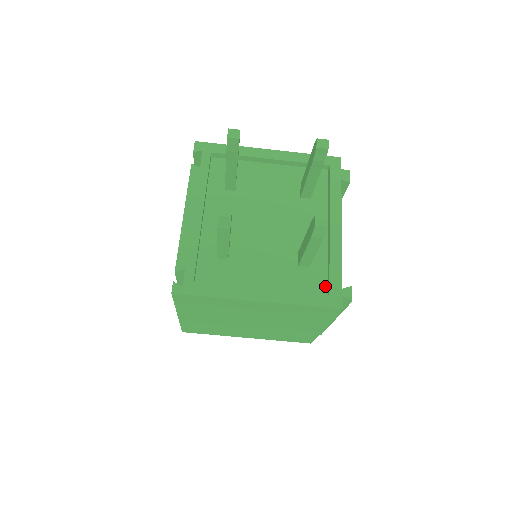
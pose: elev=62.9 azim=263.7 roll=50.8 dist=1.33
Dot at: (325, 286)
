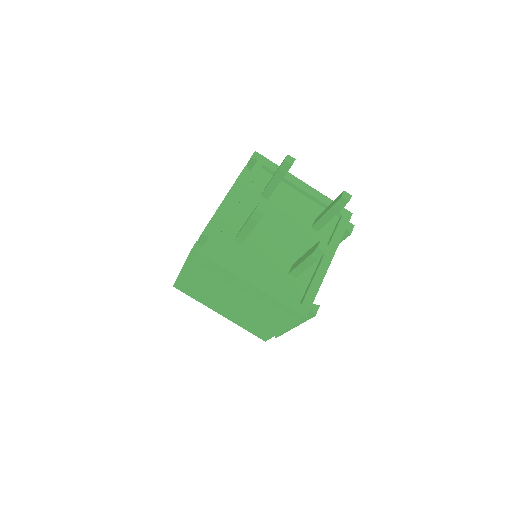
Dot at: (301, 297)
